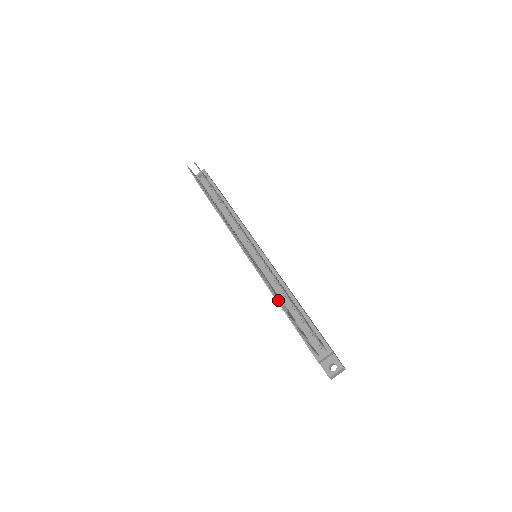
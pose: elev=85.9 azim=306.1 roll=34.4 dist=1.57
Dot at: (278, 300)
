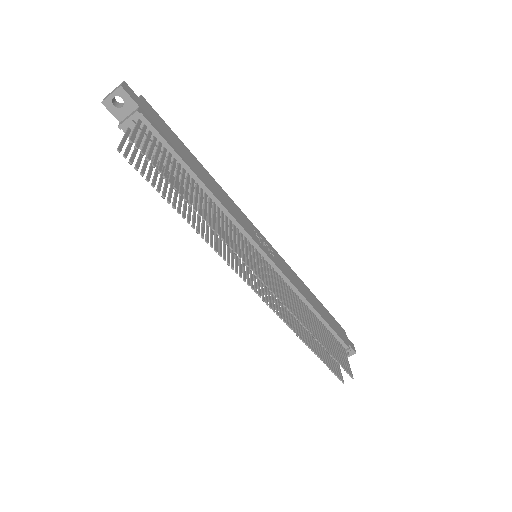
Dot at: (310, 348)
